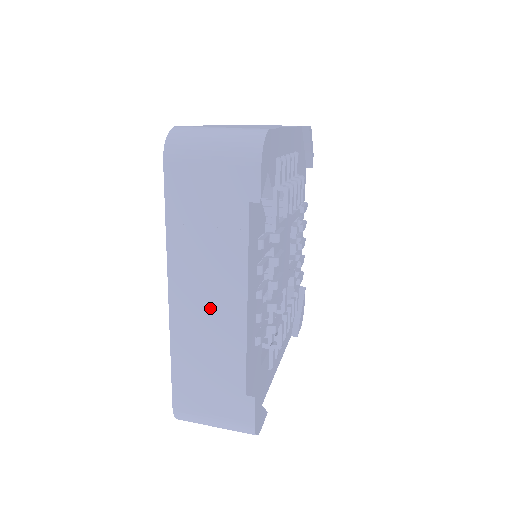
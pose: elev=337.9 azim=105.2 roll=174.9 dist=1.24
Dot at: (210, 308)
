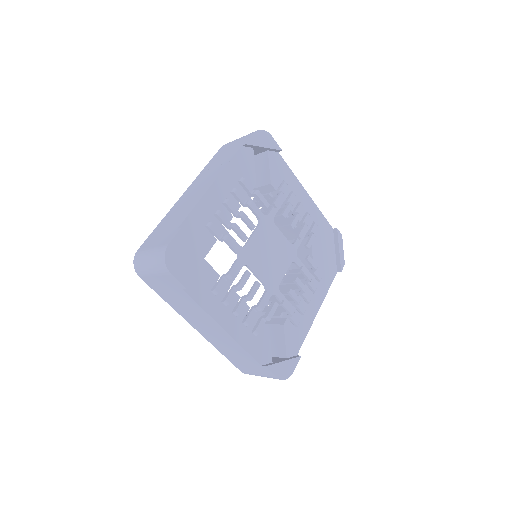
Dot at: (195, 192)
